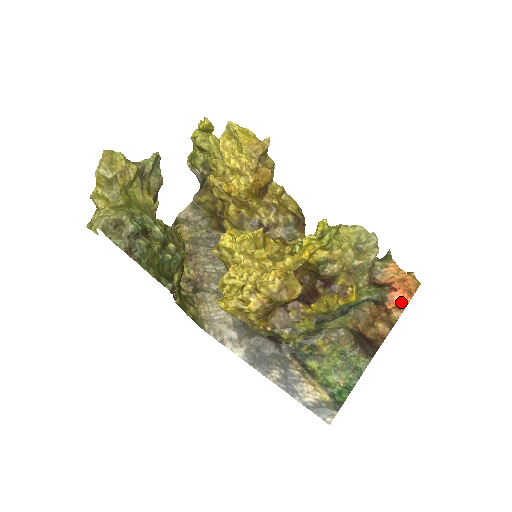
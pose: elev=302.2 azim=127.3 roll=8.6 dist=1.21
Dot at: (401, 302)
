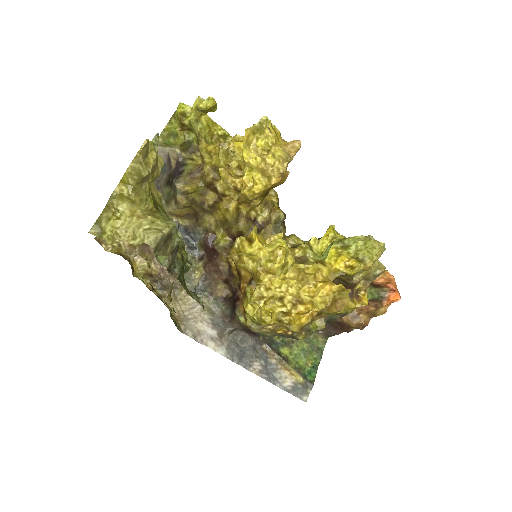
Dot at: (393, 300)
